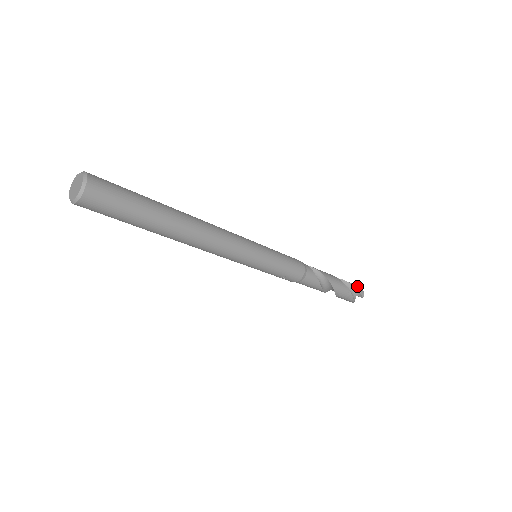
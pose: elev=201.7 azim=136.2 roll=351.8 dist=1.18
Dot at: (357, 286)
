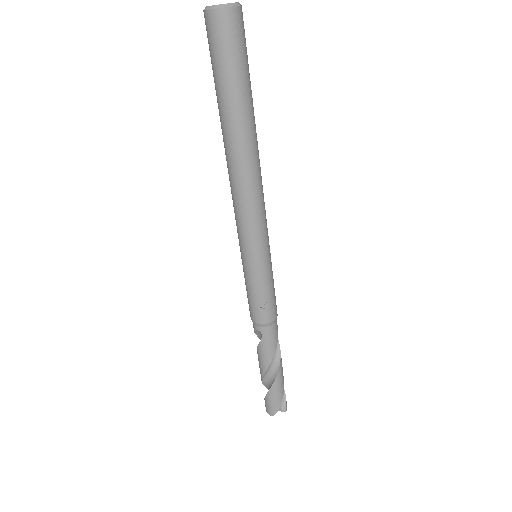
Dot at: (284, 395)
